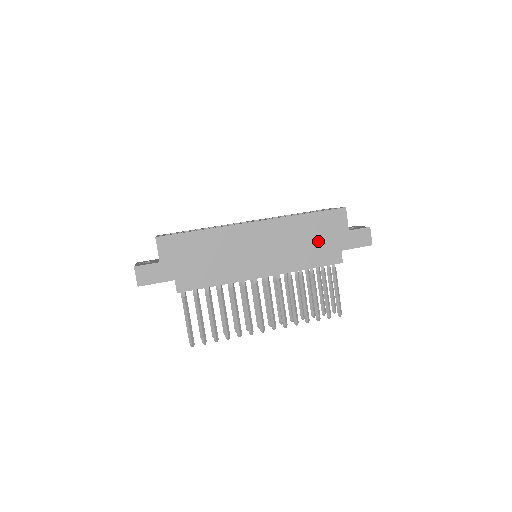
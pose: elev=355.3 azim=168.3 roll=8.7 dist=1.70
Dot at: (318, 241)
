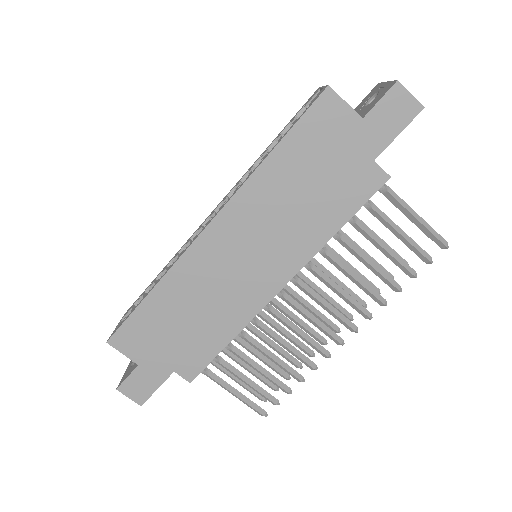
Dot at: (323, 177)
